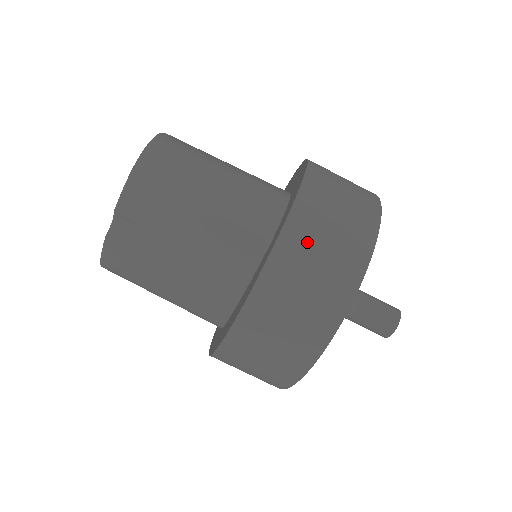
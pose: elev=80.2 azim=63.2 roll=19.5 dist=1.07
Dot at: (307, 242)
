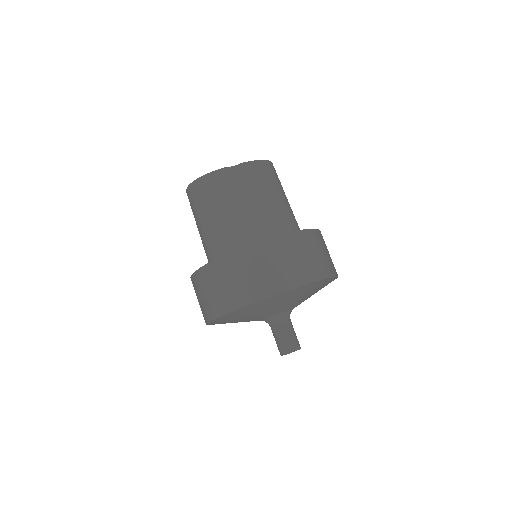
Dot at: (318, 243)
